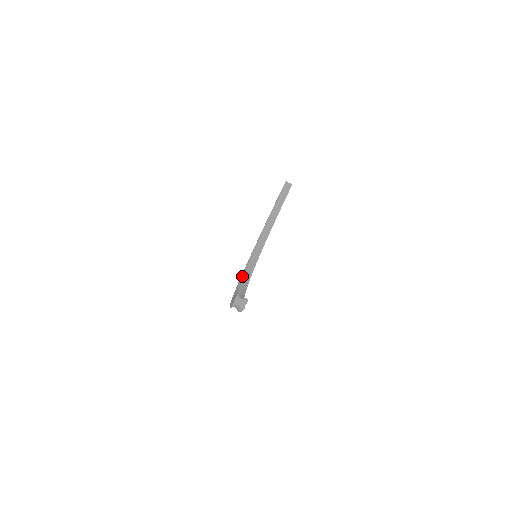
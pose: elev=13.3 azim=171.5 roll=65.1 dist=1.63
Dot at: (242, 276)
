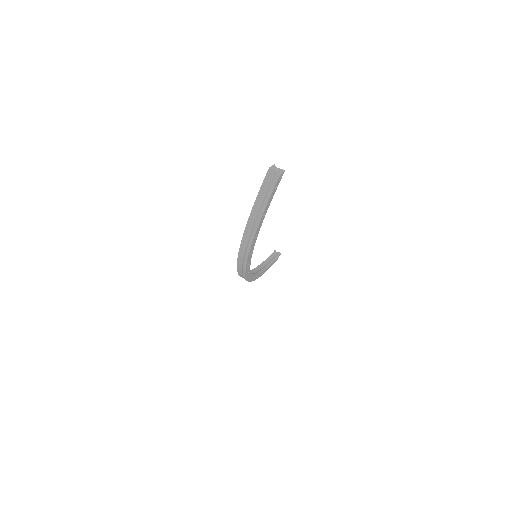
Dot at: occluded
